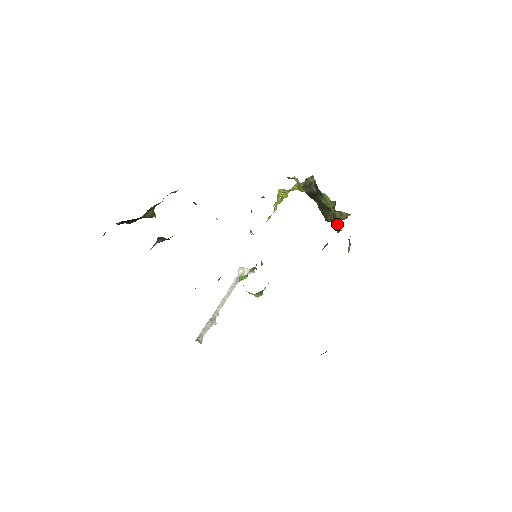
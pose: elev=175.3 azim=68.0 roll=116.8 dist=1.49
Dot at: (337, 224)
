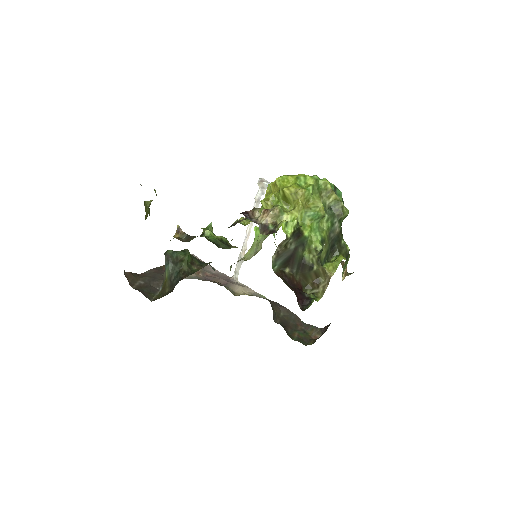
Dot at: (333, 242)
